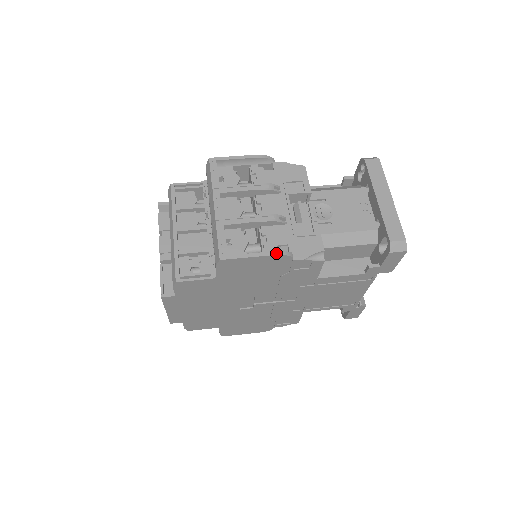
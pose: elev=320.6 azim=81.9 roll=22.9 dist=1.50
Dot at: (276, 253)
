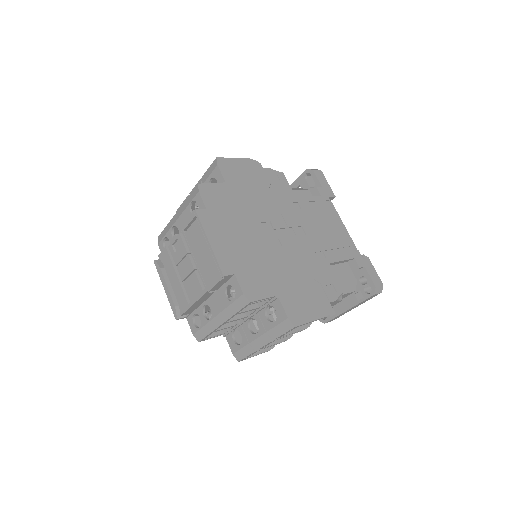
Dot at: (248, 159)
